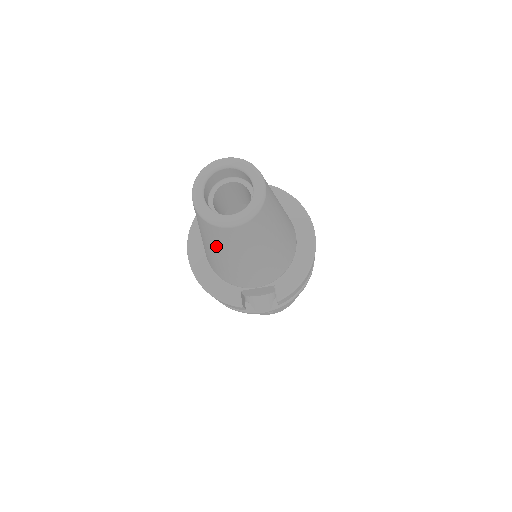
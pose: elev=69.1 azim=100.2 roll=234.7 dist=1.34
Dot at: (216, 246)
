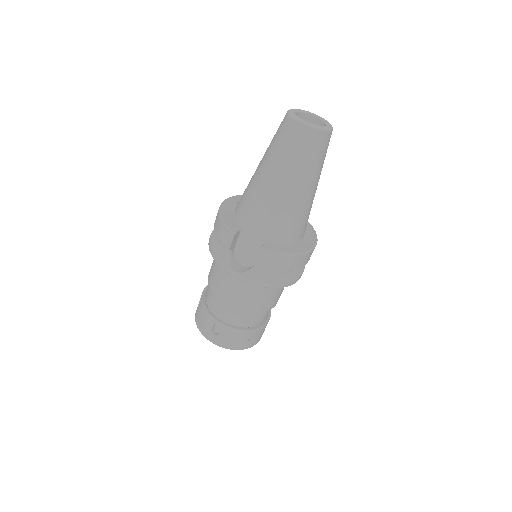
Dot at: (272, 152)
